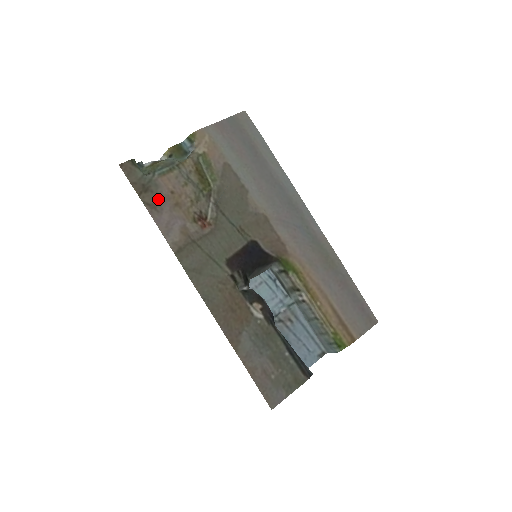
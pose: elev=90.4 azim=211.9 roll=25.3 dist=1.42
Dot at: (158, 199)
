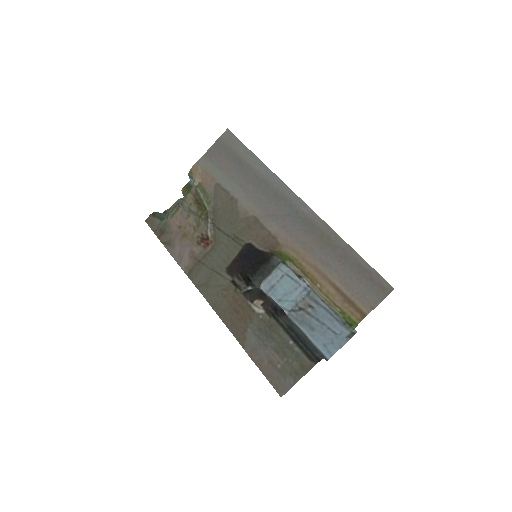
Dot at: (171, 236)
